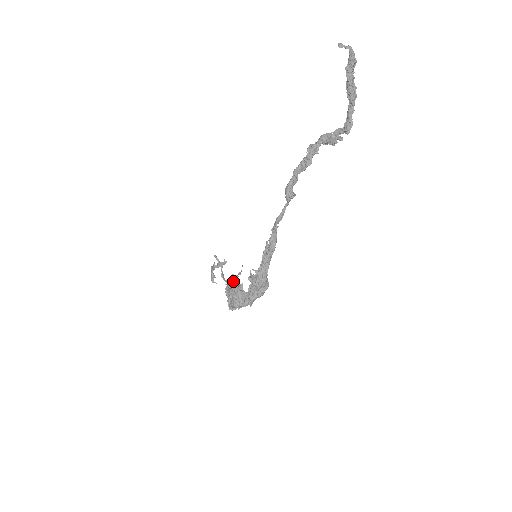
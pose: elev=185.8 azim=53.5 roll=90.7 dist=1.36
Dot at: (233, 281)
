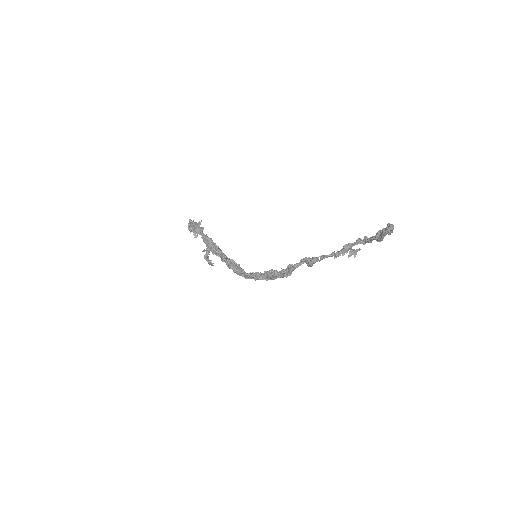
Dot at: (213, 245)
